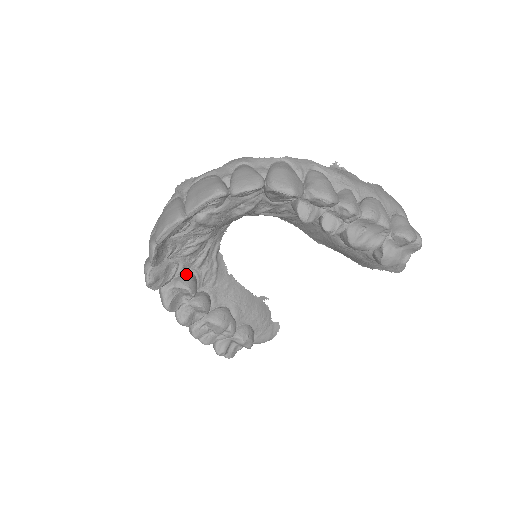
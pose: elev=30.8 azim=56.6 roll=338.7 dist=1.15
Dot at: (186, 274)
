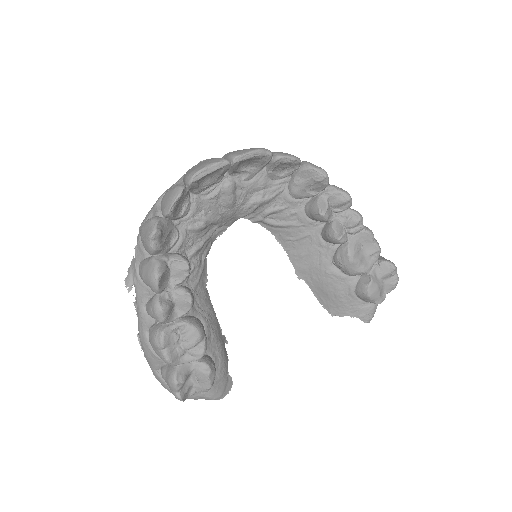
Dot at: (181, 254)
